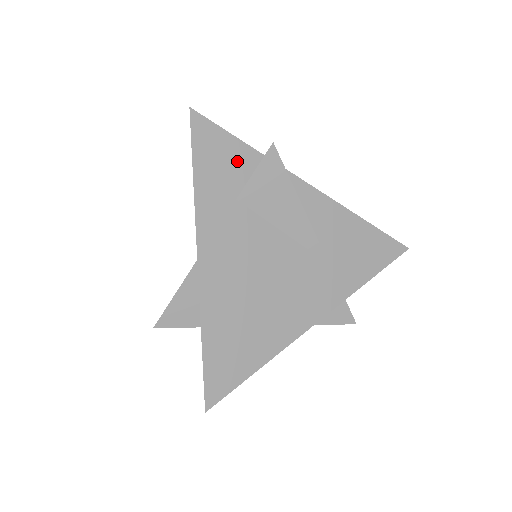
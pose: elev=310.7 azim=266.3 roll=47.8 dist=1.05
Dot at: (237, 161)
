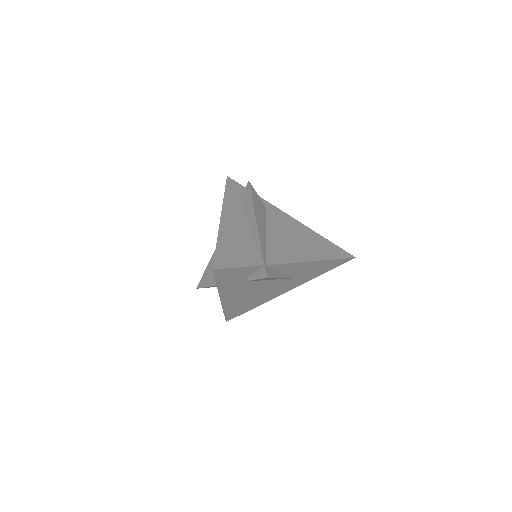
Dot at: (244, 273)
